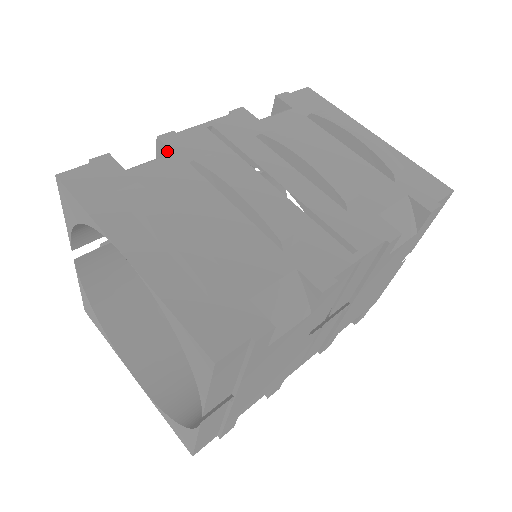
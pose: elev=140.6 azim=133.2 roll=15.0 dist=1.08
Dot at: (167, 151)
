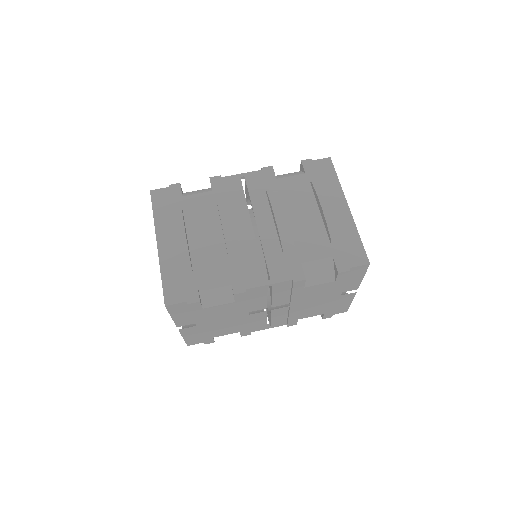
Dot at: (211, 187)
